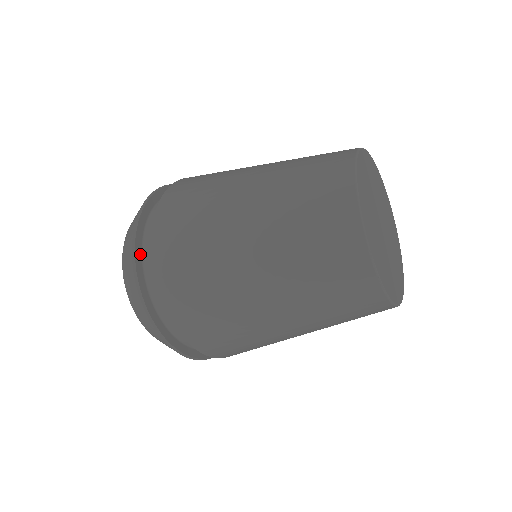
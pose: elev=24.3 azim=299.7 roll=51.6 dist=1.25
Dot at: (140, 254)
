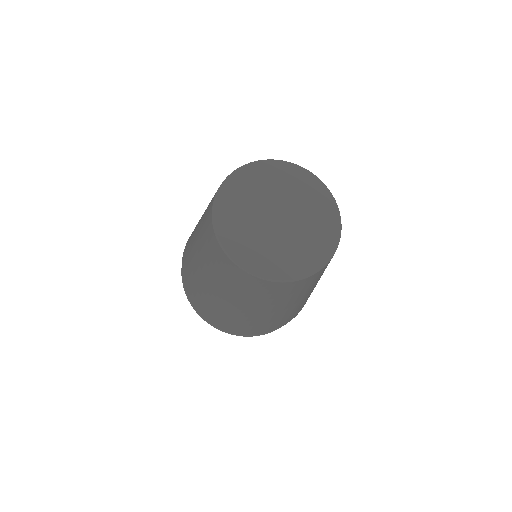
Dot at: occluded
